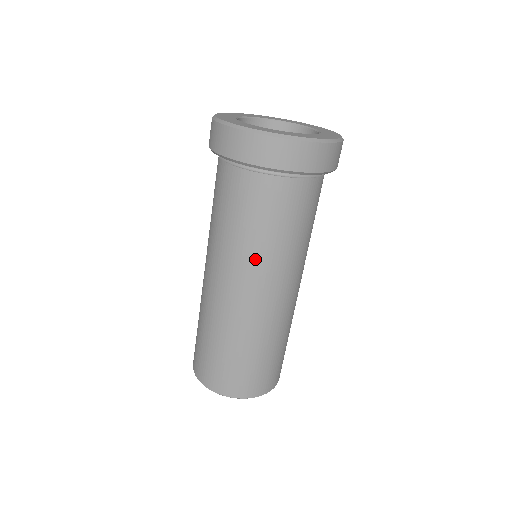
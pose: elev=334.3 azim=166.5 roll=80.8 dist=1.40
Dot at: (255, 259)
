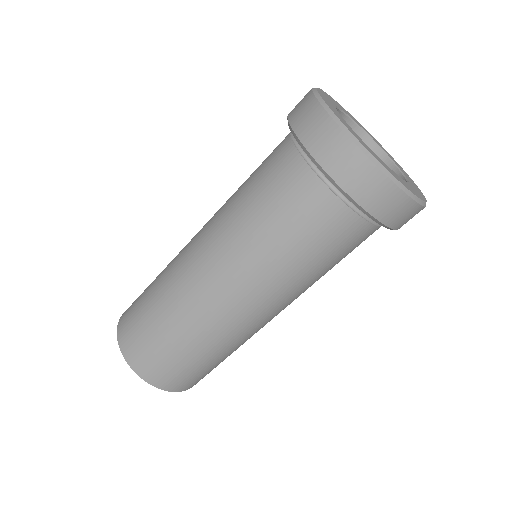
Dot at: (281, 283)
